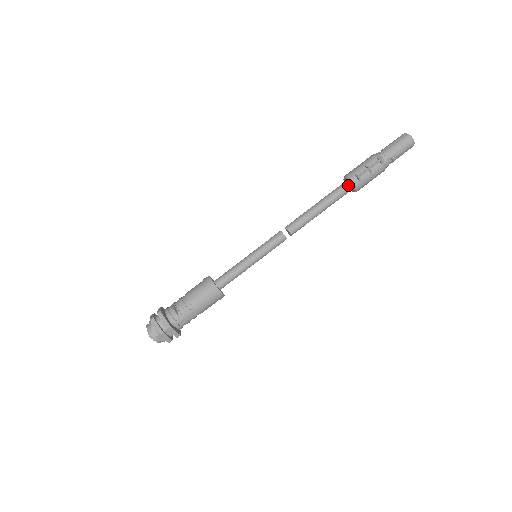
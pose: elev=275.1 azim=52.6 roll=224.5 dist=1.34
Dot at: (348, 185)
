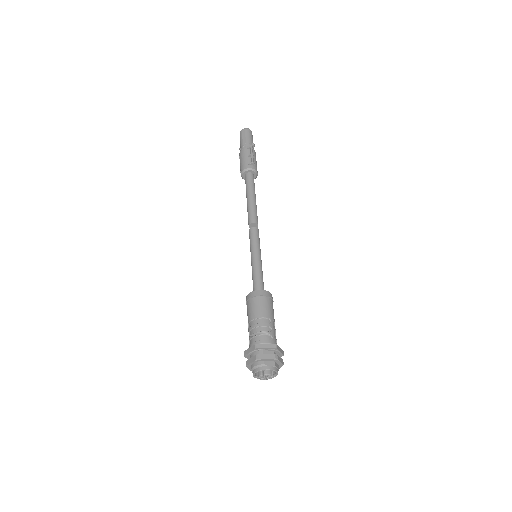
Dot at: (251, 174)
